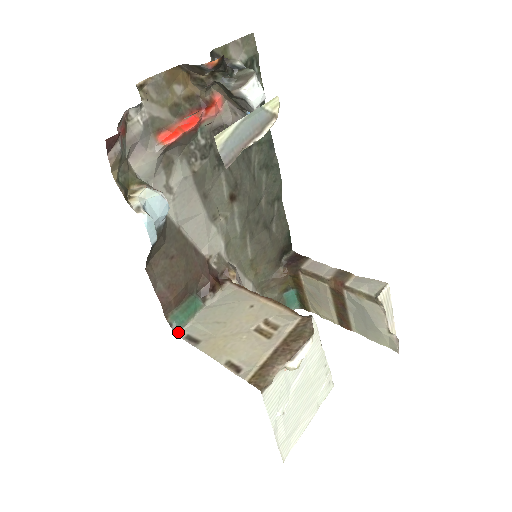
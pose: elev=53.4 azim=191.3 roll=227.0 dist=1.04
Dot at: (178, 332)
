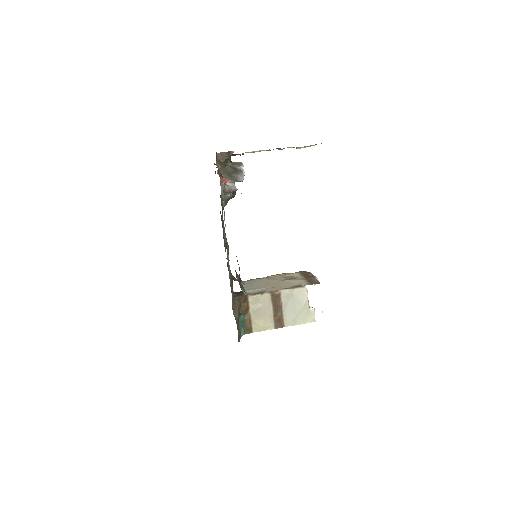
Dot at: occluded
